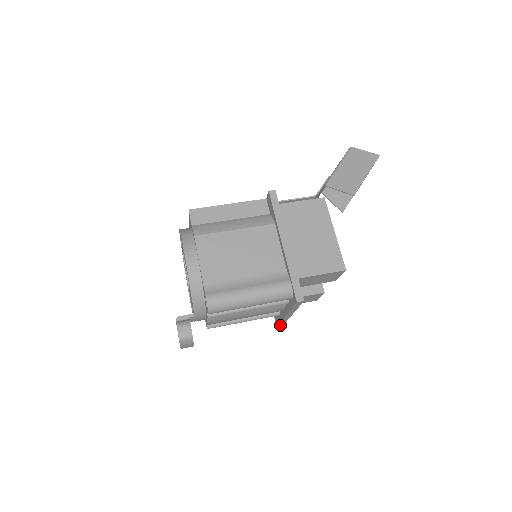
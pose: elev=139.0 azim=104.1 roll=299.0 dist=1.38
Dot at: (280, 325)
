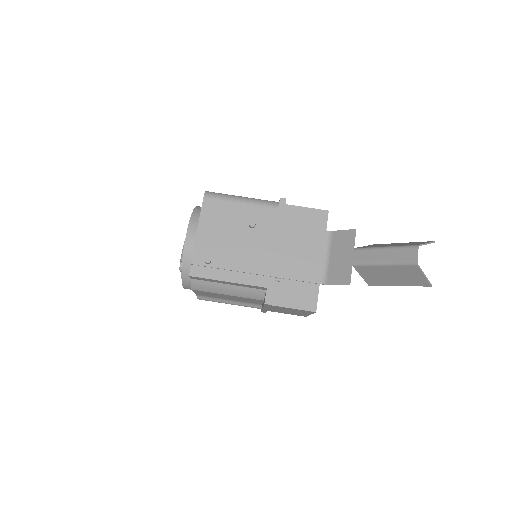
Dot at: occluded
